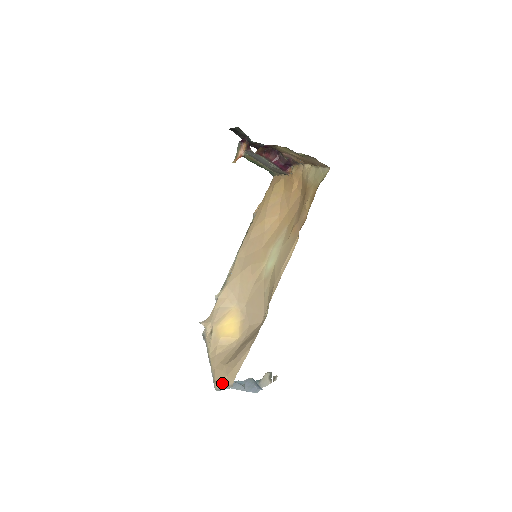
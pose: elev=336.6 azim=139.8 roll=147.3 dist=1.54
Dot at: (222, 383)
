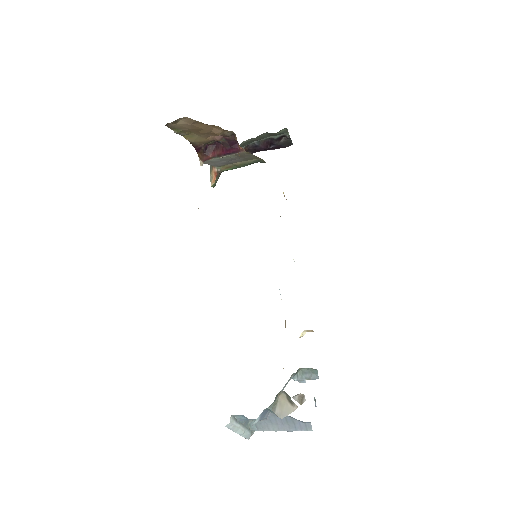
Dot at: occluded
